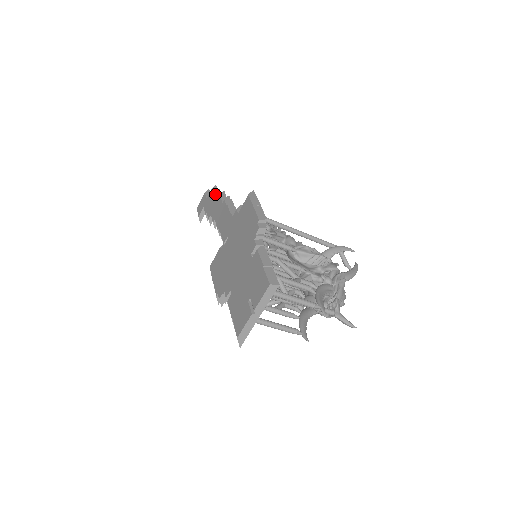
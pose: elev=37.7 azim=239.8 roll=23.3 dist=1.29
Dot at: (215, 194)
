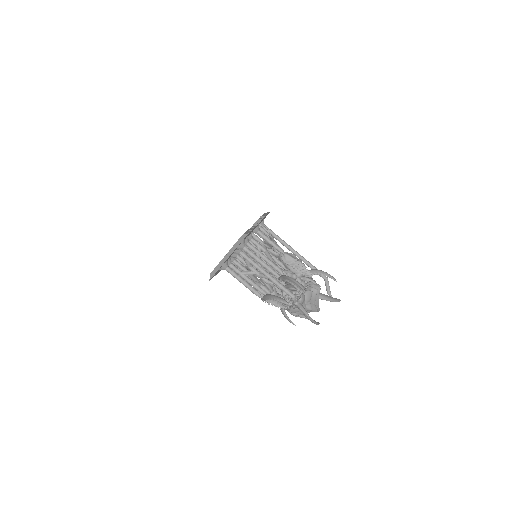
Dot at: occluded
